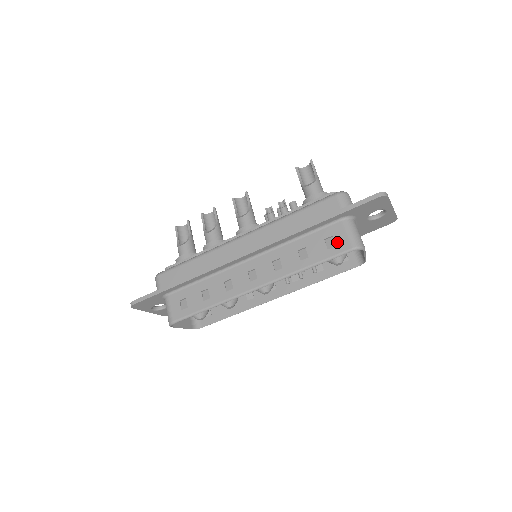
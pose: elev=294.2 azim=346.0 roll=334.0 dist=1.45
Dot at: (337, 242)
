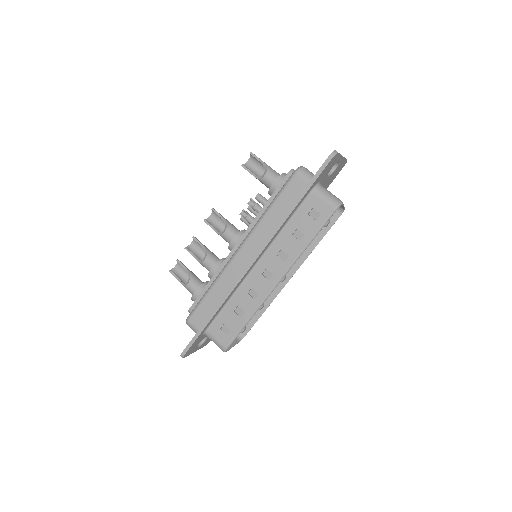
Dot at: (320, 211)
